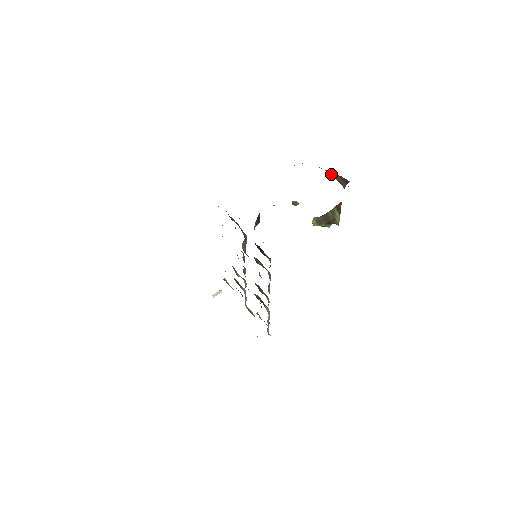
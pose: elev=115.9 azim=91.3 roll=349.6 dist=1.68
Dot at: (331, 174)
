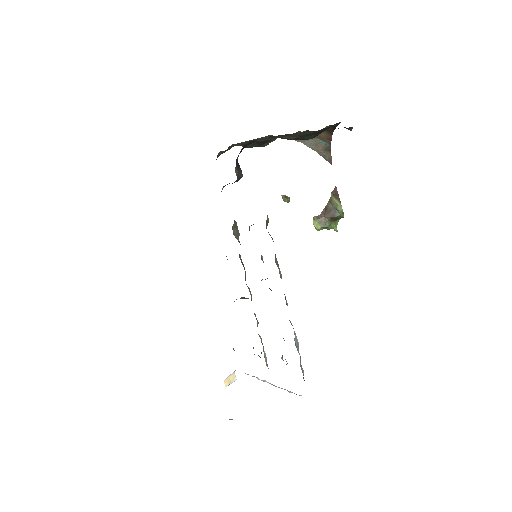
Dot at: (310, 146)
